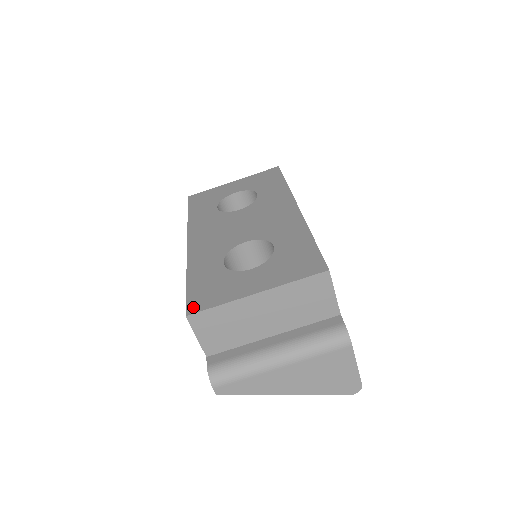
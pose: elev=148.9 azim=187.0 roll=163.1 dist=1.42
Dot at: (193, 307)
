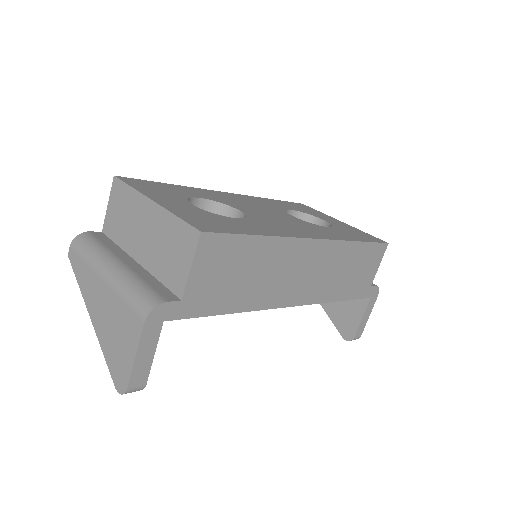
Dot at: (127, 179)
